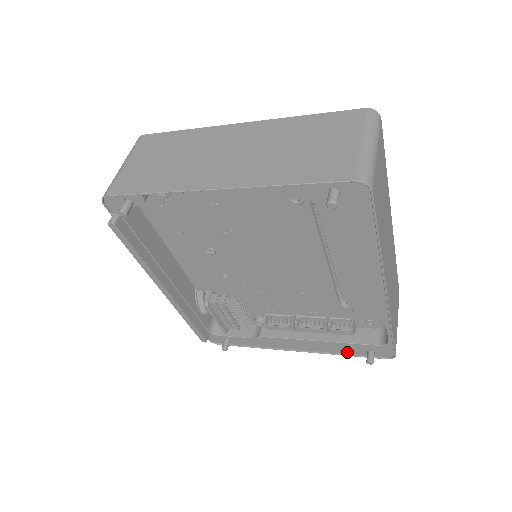
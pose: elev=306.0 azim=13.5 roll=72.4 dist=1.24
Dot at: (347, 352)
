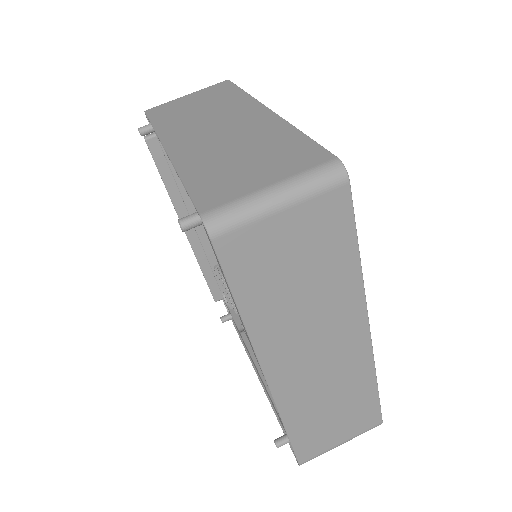
Dot at: occluded
